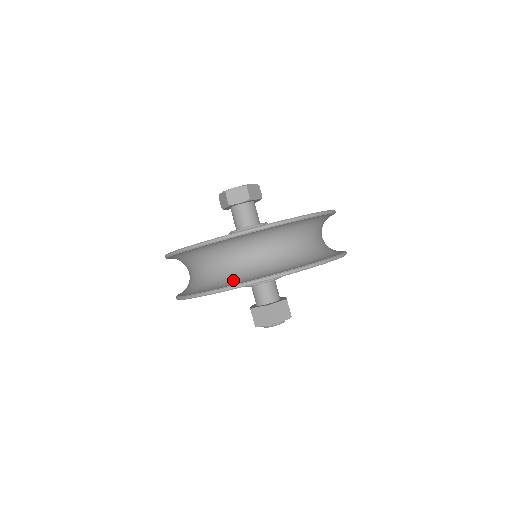
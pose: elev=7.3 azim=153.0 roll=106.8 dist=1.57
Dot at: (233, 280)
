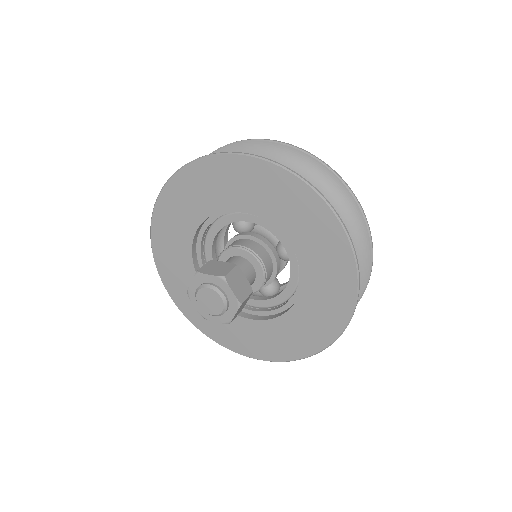
Dot at: occluded
